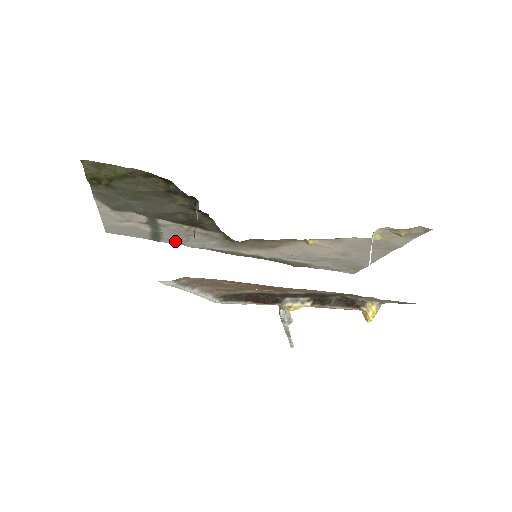
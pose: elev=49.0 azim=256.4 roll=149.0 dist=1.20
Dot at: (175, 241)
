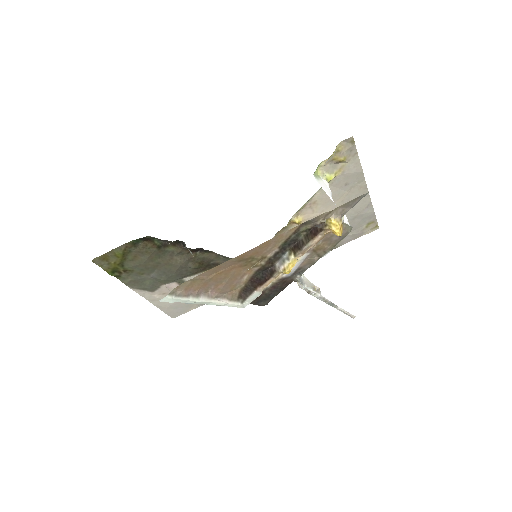
Dot at: occluded
